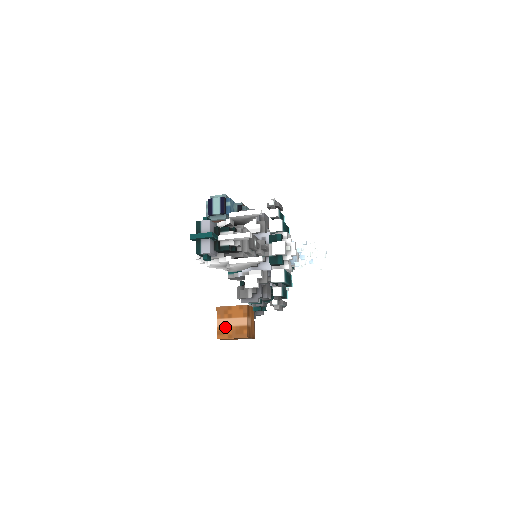
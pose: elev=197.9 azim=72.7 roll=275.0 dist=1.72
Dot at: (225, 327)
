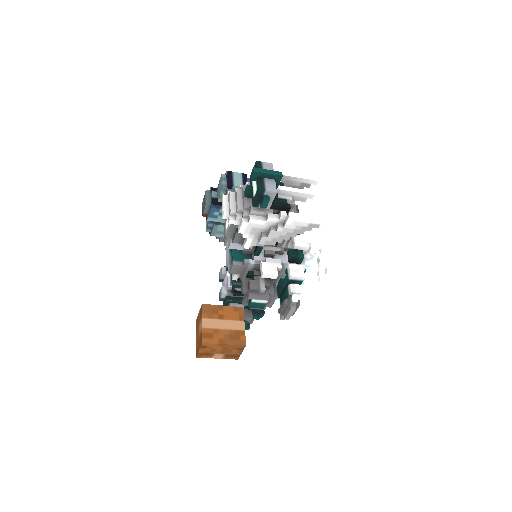
Dot at: (215, 329)
